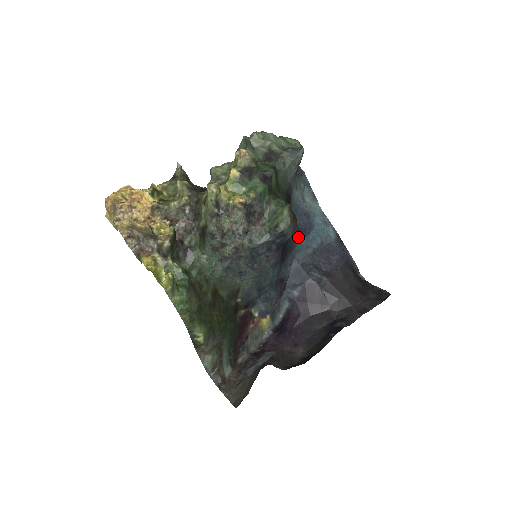
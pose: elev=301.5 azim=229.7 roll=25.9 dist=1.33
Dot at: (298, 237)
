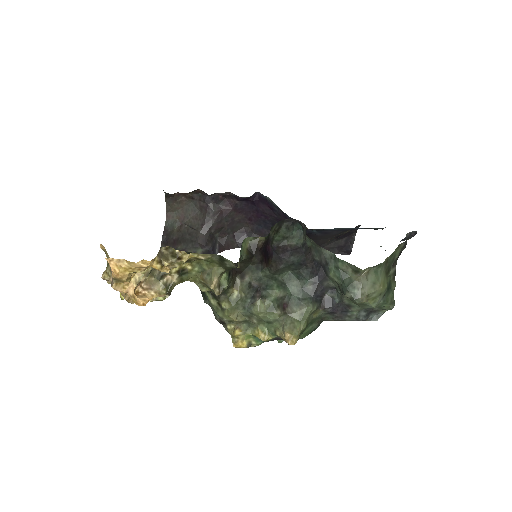
Dot at: occluded
